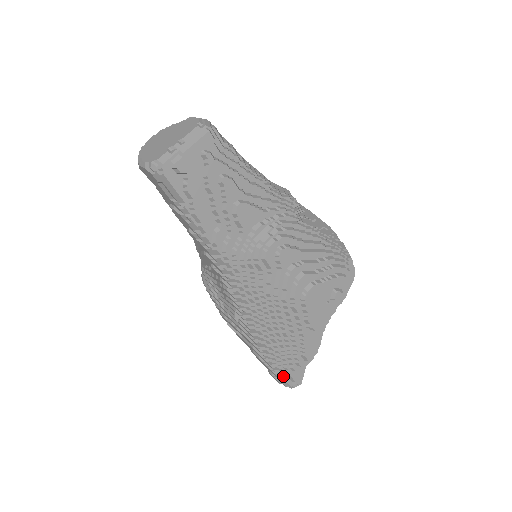
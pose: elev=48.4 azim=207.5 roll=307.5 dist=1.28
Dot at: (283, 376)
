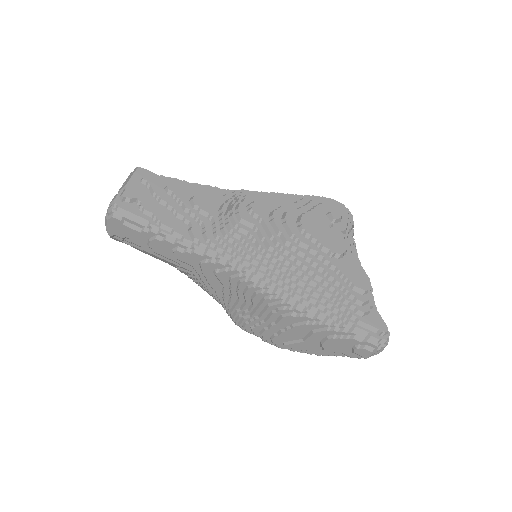
Dot at: (360, 331)
